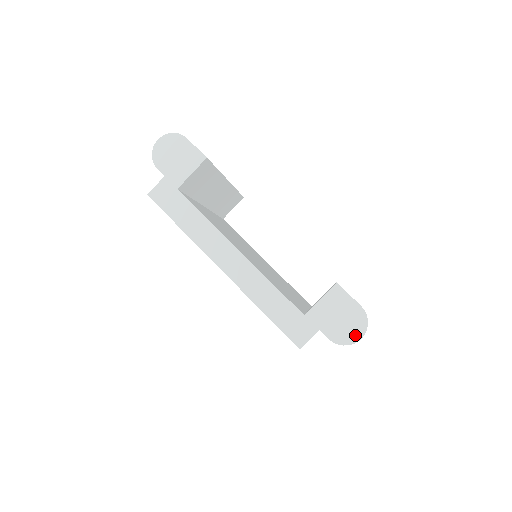
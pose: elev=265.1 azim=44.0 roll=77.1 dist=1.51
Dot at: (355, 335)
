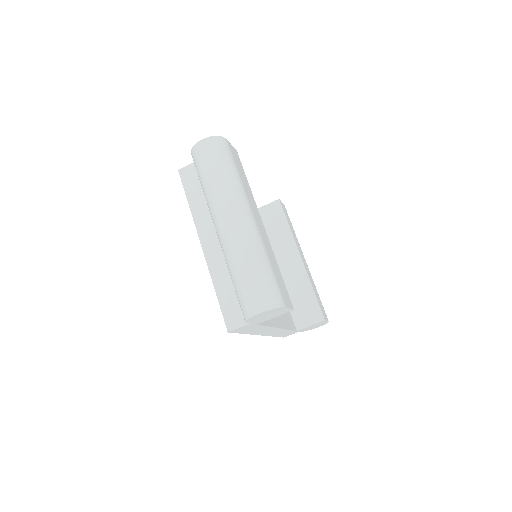
Dot at: occluded
